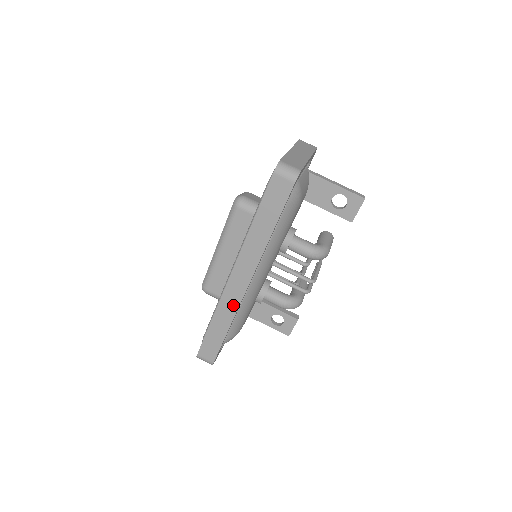
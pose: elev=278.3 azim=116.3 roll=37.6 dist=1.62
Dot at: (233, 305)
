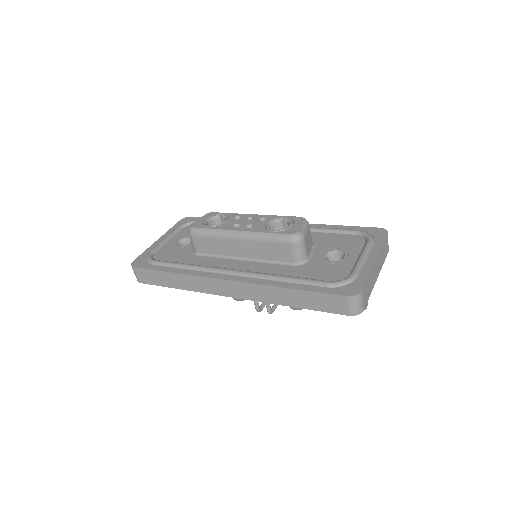
Dot at: (203, 288)
